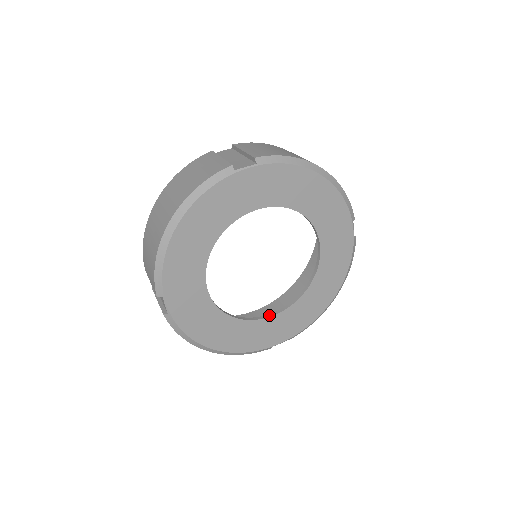
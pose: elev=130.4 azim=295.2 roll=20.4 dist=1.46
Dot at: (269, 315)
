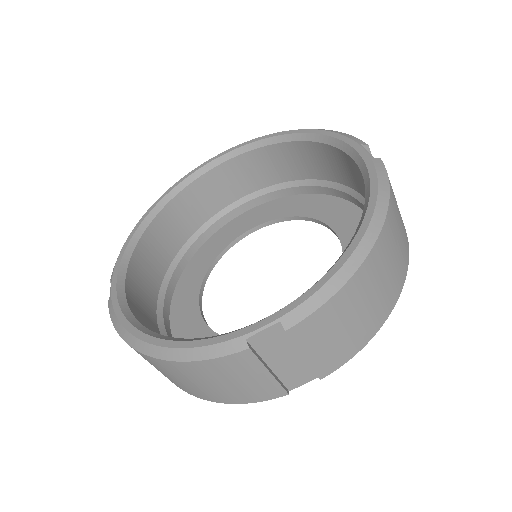
Dot at: (247, 233)
